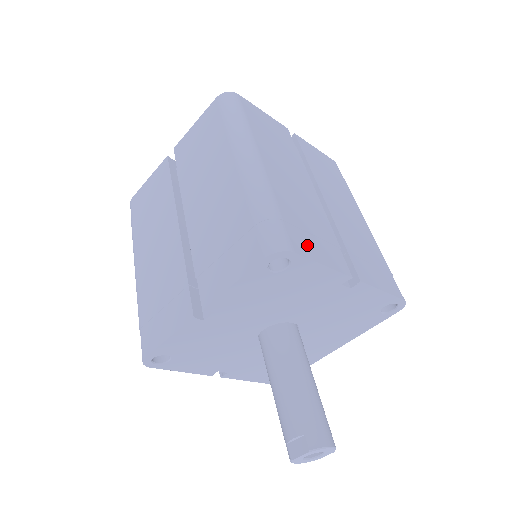
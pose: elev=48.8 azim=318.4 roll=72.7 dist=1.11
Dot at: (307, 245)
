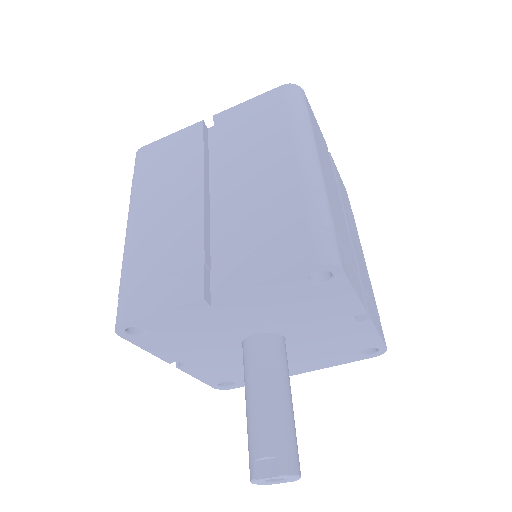
Dot at: (347, 267)
